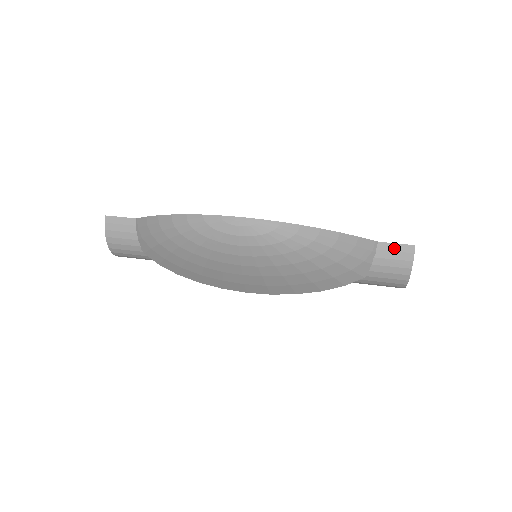
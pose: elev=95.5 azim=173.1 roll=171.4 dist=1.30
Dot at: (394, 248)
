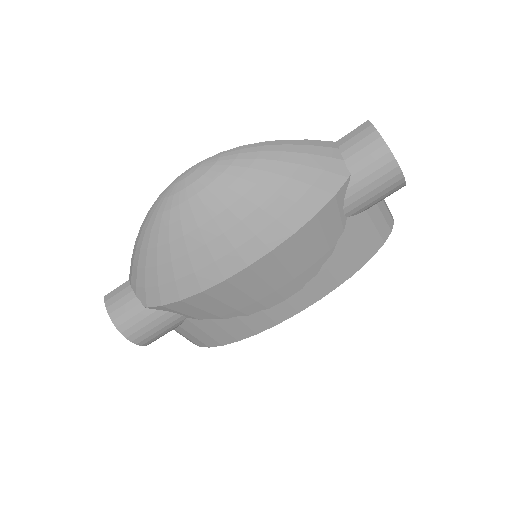
Dot at: (352, 135)
